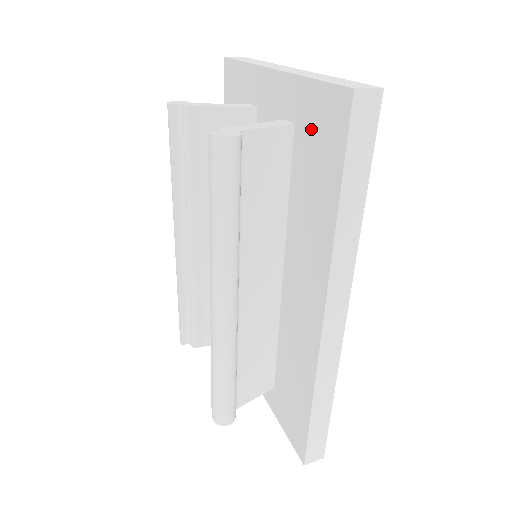
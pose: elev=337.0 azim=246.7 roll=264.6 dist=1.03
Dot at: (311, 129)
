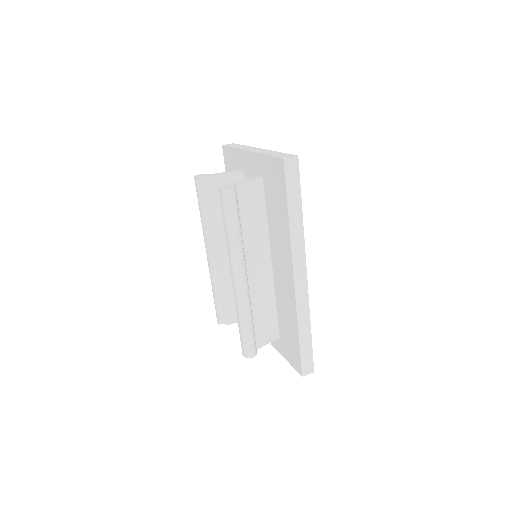
Dot at: (270, 179)
